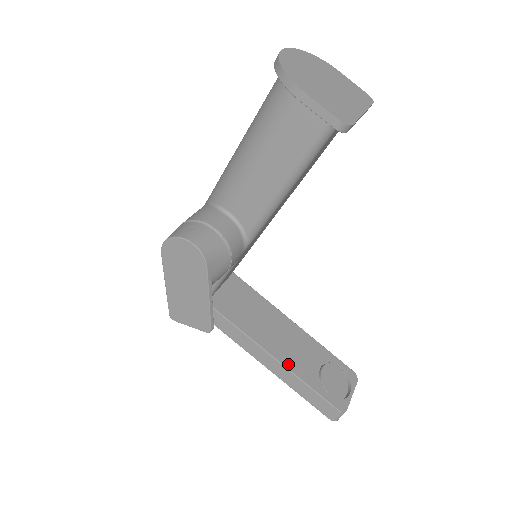
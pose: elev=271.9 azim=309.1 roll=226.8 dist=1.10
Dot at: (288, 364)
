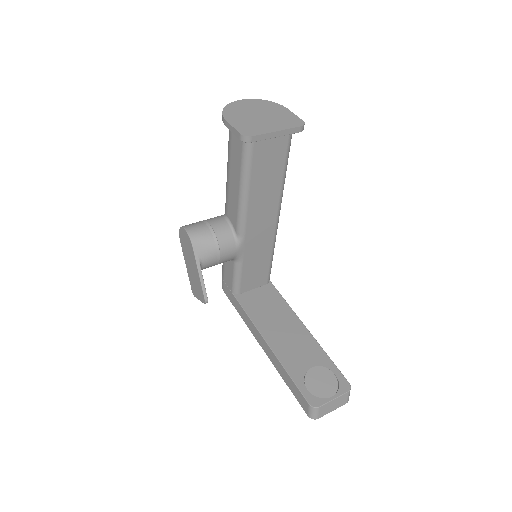
Dot at: (280, 354)
